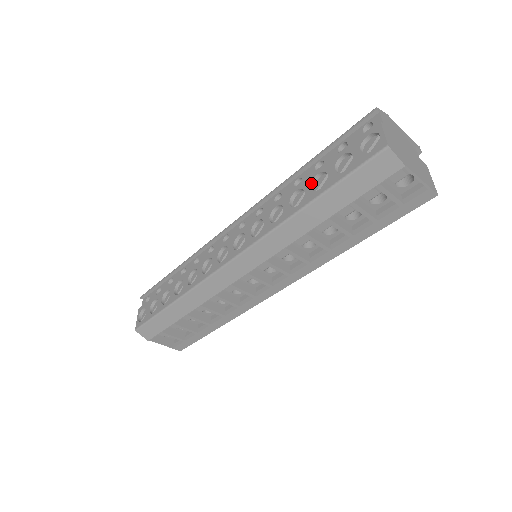
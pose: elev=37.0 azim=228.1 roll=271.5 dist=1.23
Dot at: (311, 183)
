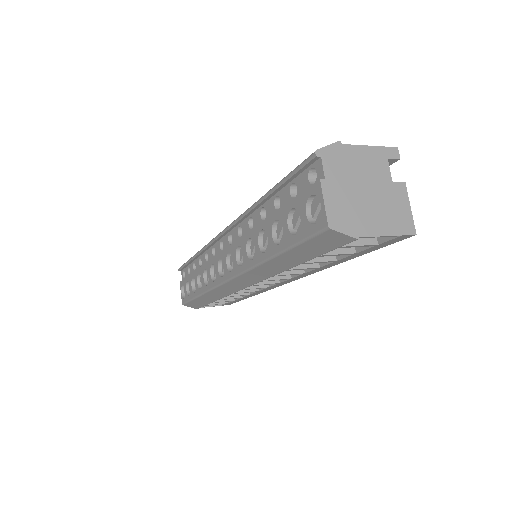
Dot at: (271, 230)
